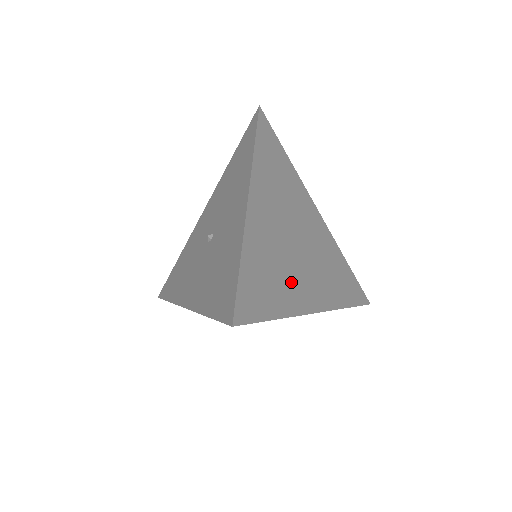
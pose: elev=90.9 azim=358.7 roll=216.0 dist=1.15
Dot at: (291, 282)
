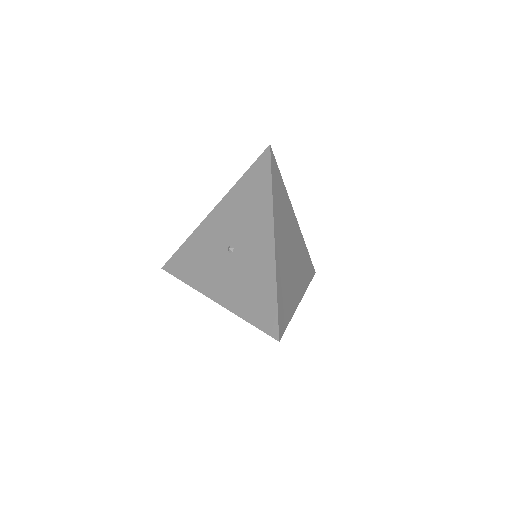
Dot at: (292, 289)
